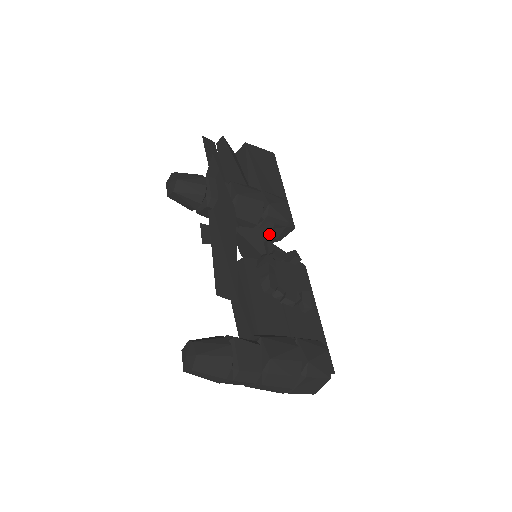
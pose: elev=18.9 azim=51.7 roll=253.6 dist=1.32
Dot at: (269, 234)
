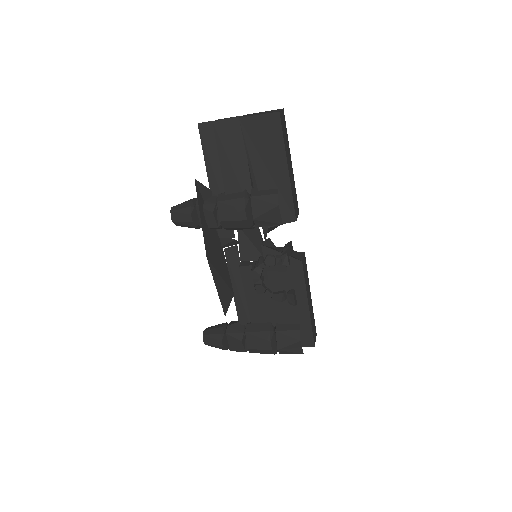
Dot at: (264, 238)
